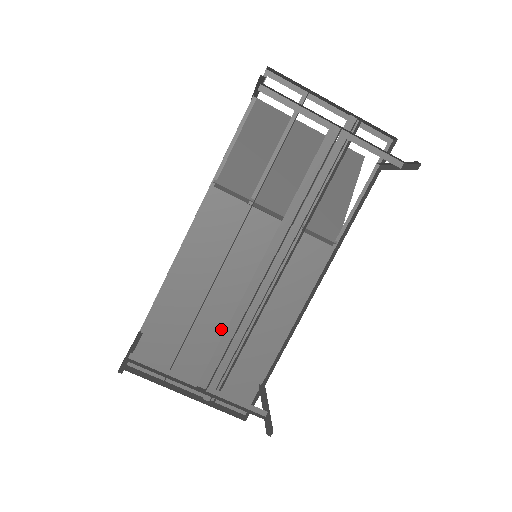
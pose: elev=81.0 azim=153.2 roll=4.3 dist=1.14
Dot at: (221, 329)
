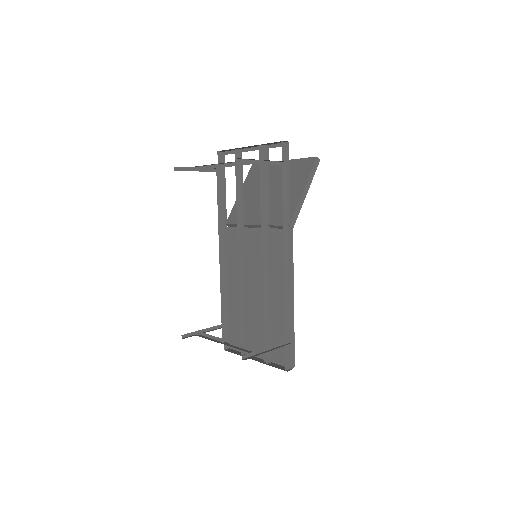
Dot at: (258, 310)
